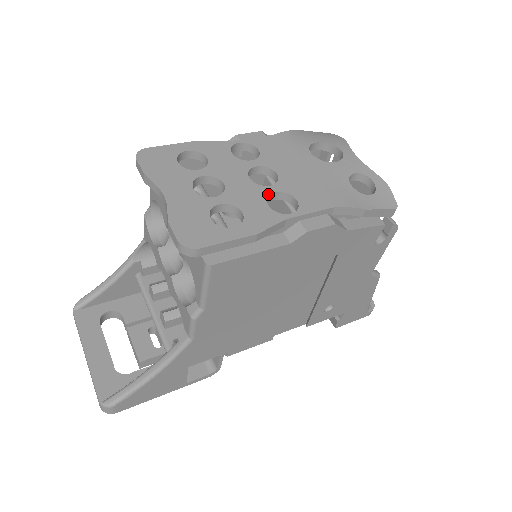
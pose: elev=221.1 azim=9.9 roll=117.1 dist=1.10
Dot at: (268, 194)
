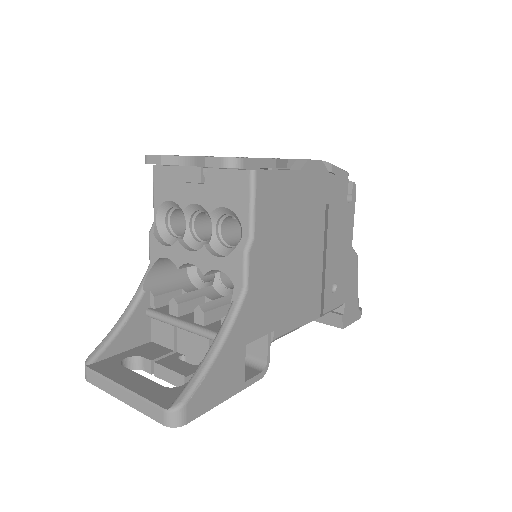
Dot at: occluded
